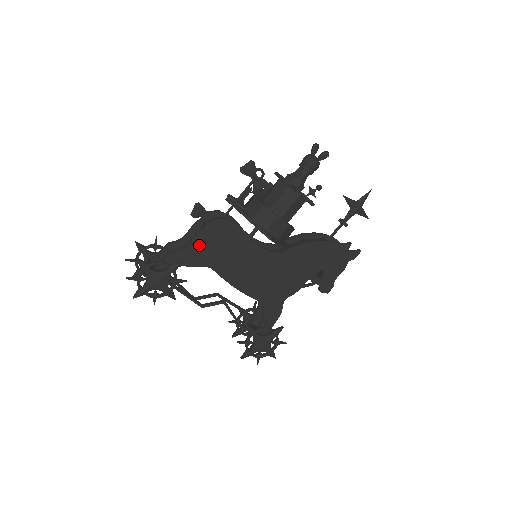
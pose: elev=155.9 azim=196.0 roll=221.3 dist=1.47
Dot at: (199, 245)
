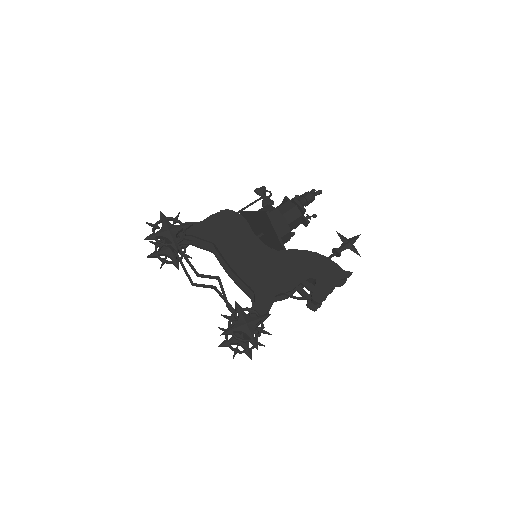
Dot at: (211, 224)
